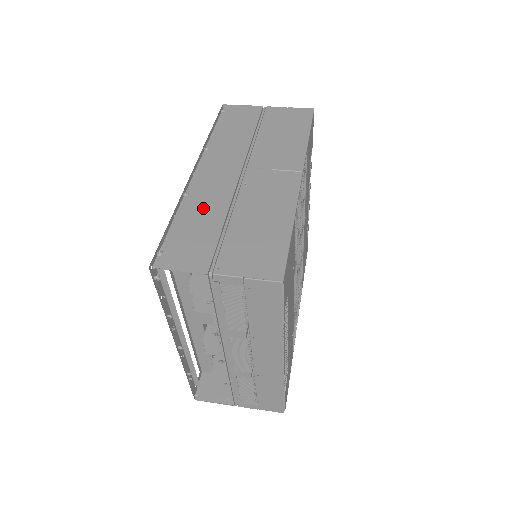
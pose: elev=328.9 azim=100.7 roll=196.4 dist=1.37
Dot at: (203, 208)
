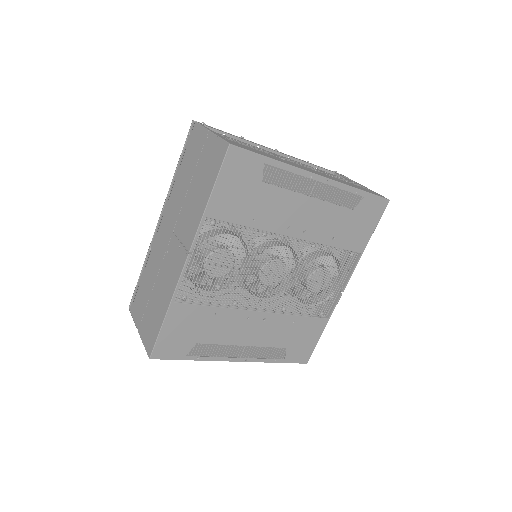
Dot at: (151, 268)
